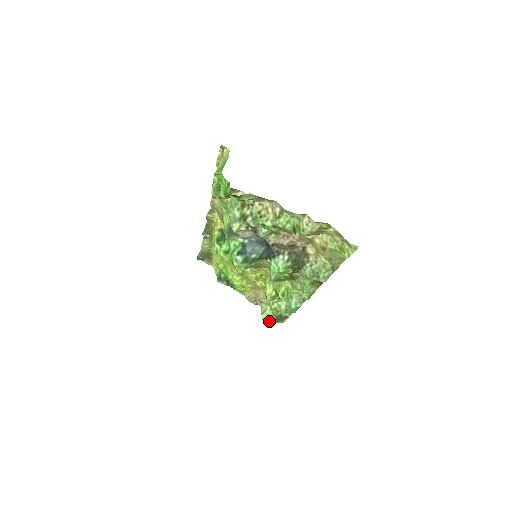
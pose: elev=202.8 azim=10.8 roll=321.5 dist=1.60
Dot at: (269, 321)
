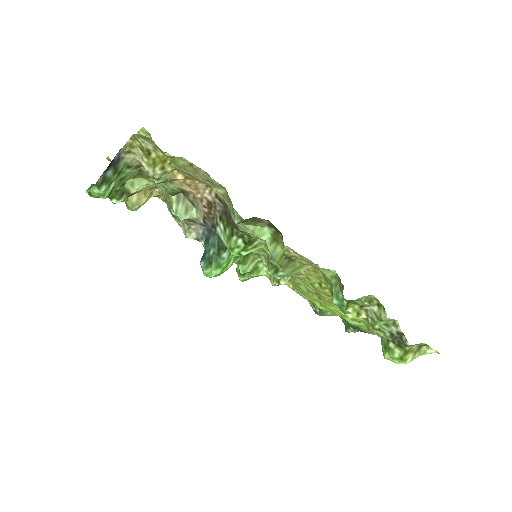
Dot at: (391, 354)
